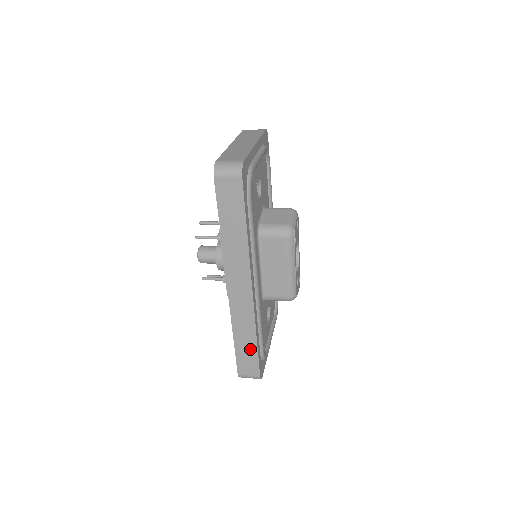
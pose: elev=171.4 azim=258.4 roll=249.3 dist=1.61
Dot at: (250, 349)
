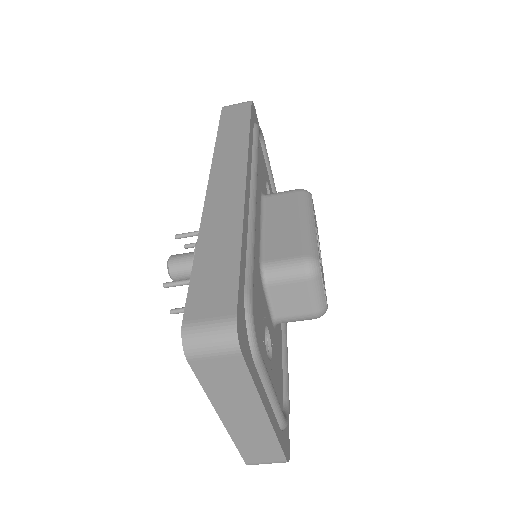
Dot at: (225, 260)
